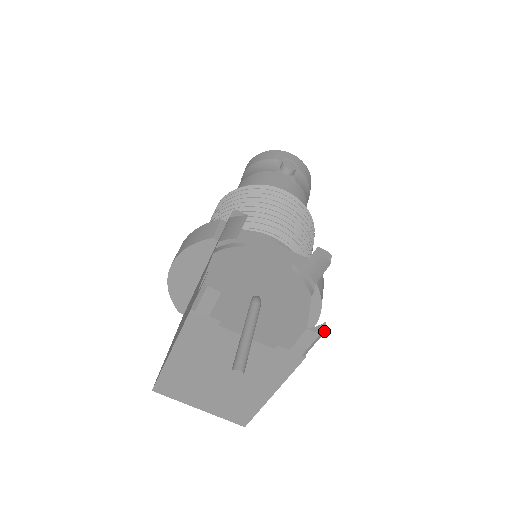
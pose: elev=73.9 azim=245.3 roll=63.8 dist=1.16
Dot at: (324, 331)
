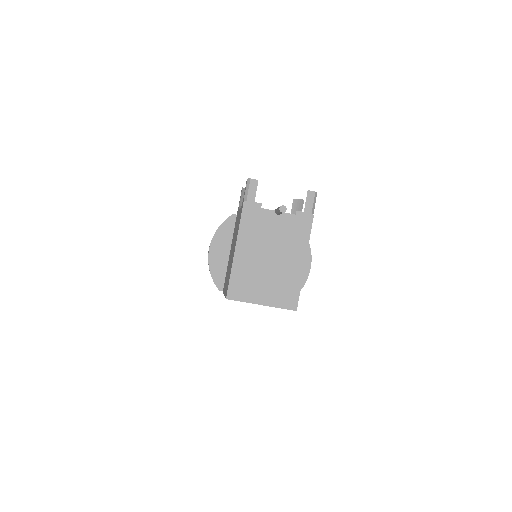
Dot at: occluded
